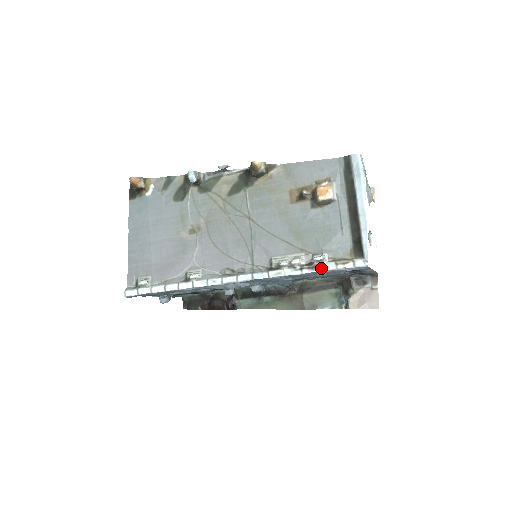
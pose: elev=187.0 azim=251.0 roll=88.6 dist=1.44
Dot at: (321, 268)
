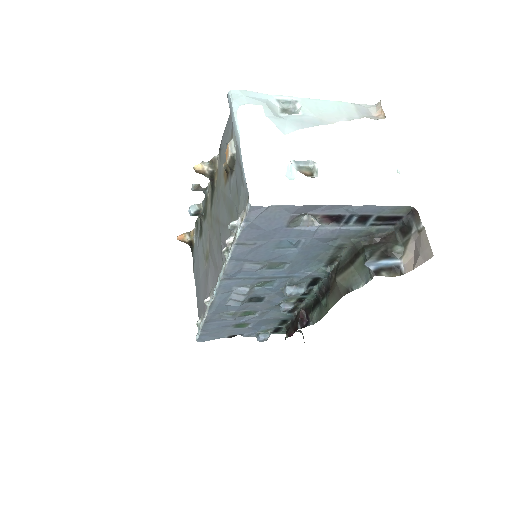
Dot at: (235, 236)
